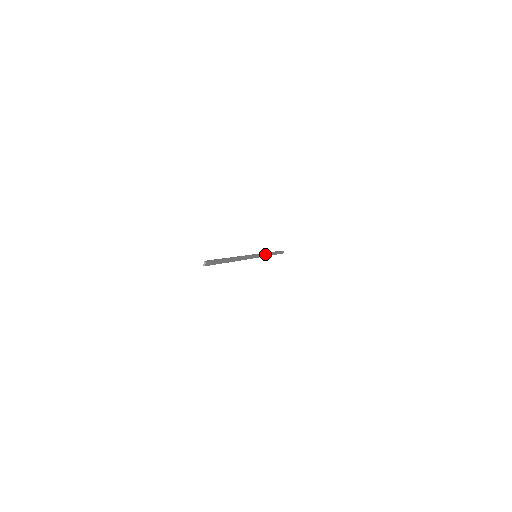
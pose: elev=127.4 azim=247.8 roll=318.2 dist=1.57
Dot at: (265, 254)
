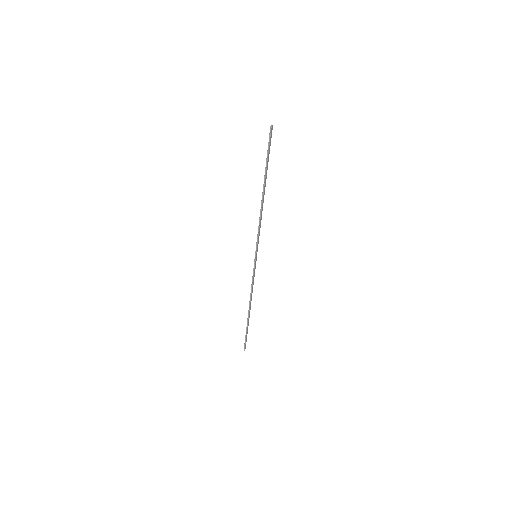
Dot at: (253, 284)
